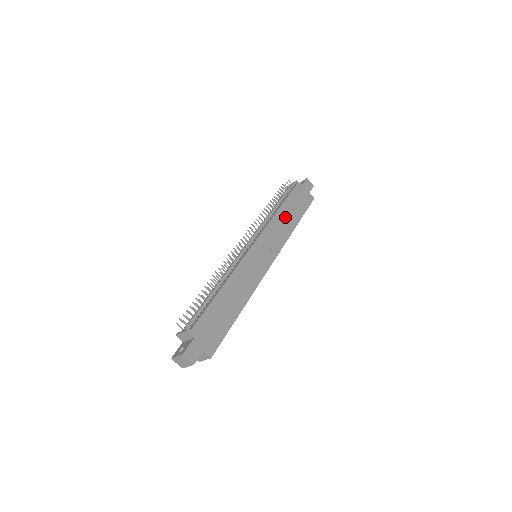
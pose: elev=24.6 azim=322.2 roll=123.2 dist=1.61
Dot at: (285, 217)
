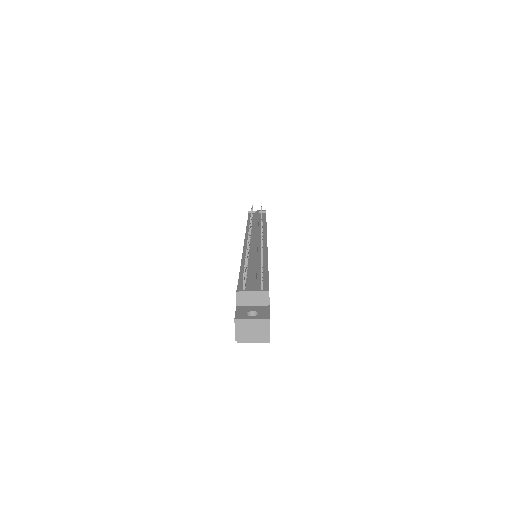
Dot at: occluded
